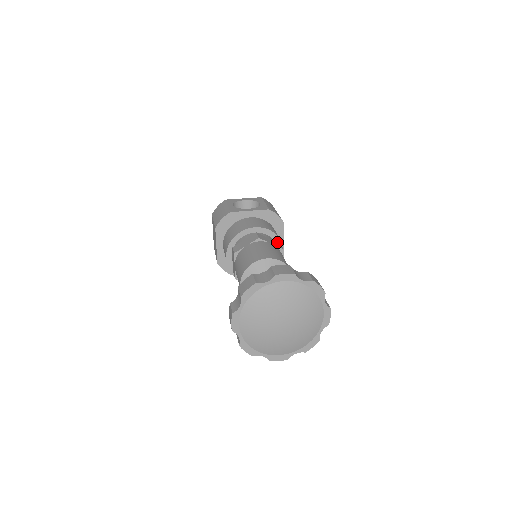
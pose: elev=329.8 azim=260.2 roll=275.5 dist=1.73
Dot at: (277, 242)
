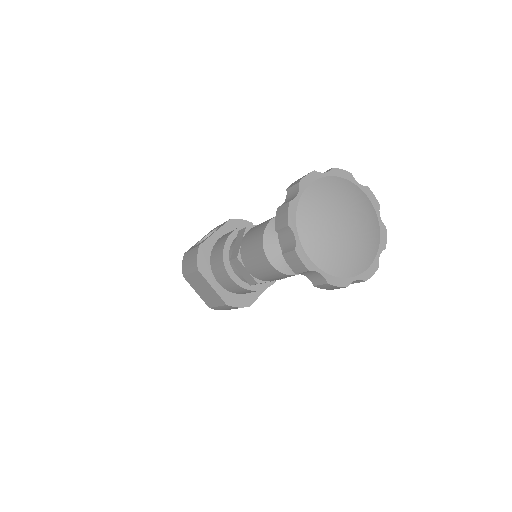
Dot at: occluded
